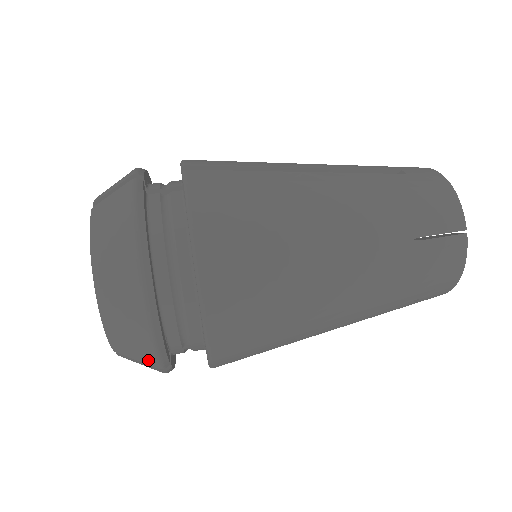
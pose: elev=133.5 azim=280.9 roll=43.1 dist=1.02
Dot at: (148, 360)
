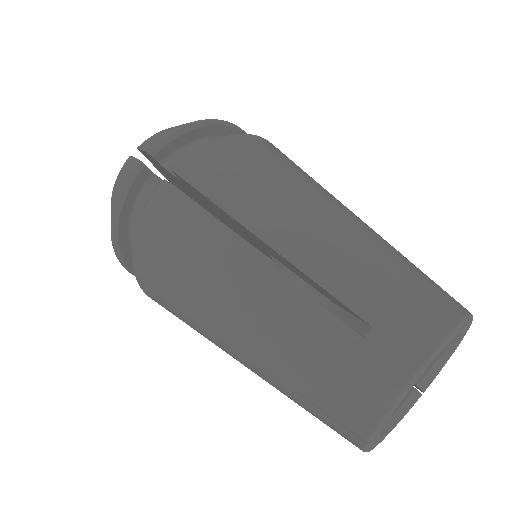
Dot at: occluded
